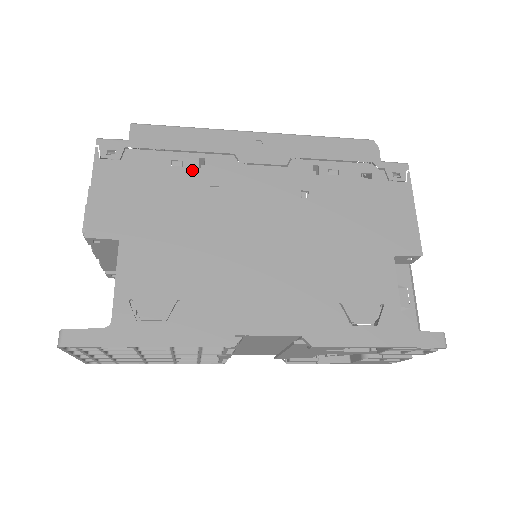
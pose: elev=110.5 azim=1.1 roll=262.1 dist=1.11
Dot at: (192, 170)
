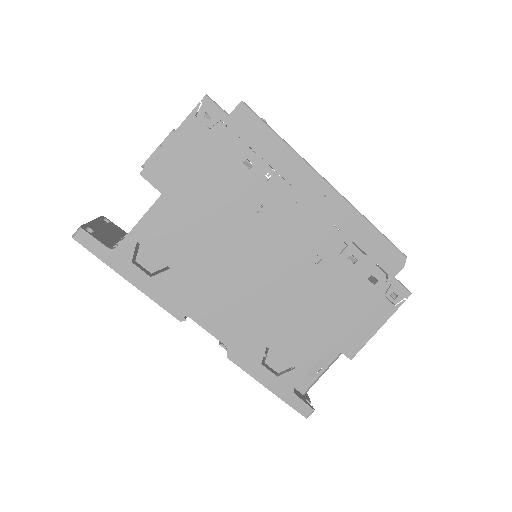
Dot at: (255, 179)
